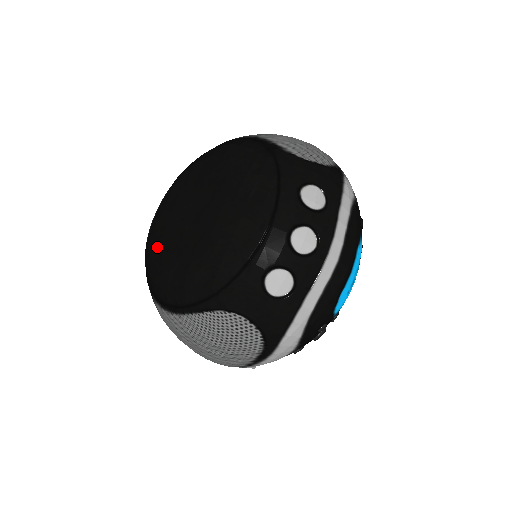
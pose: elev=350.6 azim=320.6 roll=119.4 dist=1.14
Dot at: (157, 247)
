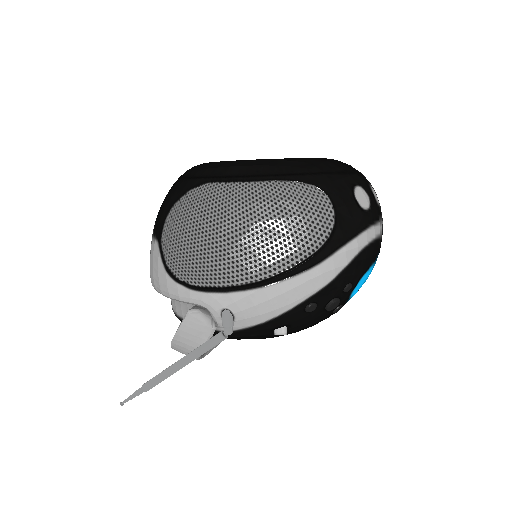
Dot at: (222, 161)
